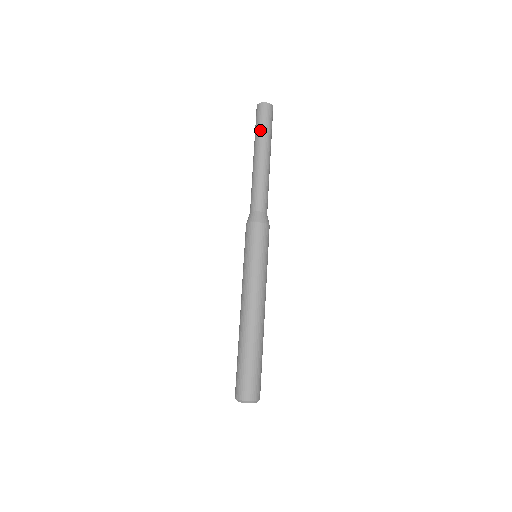
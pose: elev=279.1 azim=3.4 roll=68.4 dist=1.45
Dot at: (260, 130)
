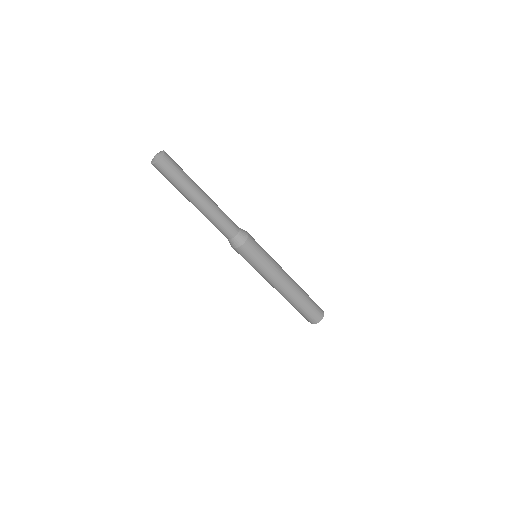
Dot at: (177, 186)
